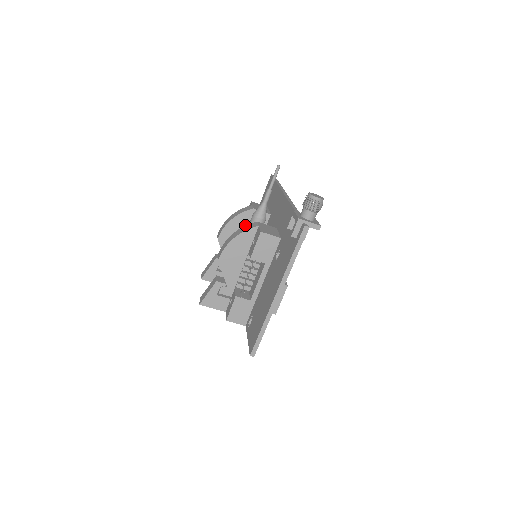
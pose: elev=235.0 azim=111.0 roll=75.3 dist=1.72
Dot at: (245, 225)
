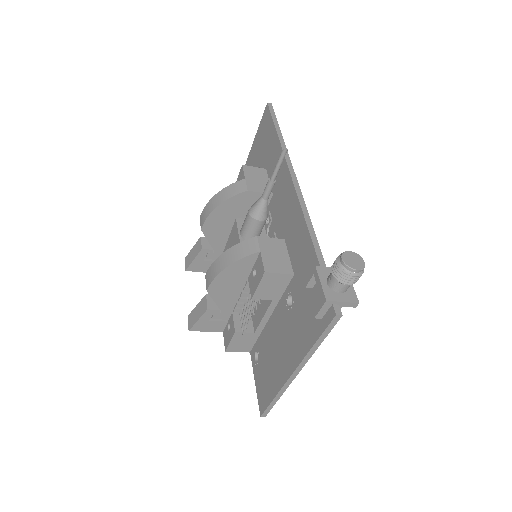
Dot at: (237, 210)
